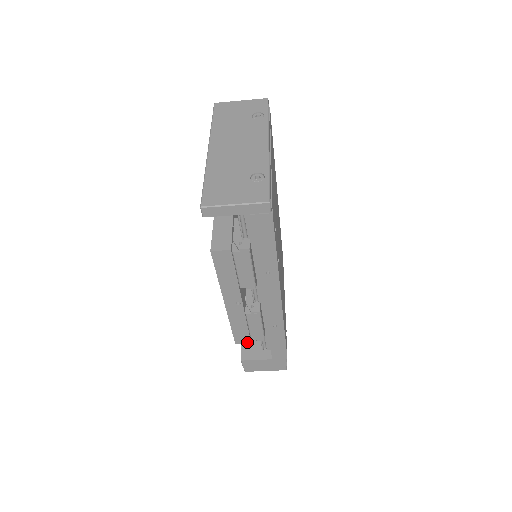
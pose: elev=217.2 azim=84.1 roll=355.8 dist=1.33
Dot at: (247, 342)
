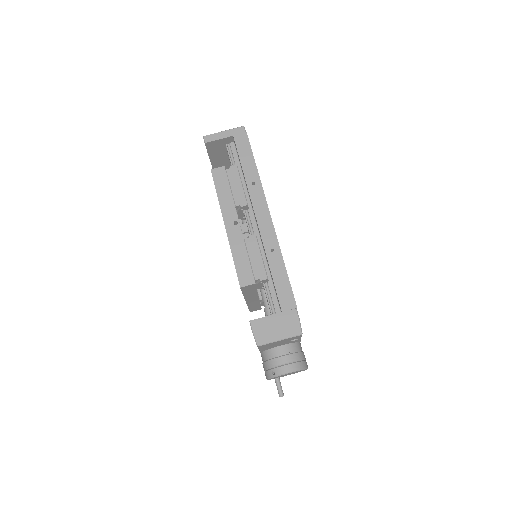
Dot at: (251, 282)
